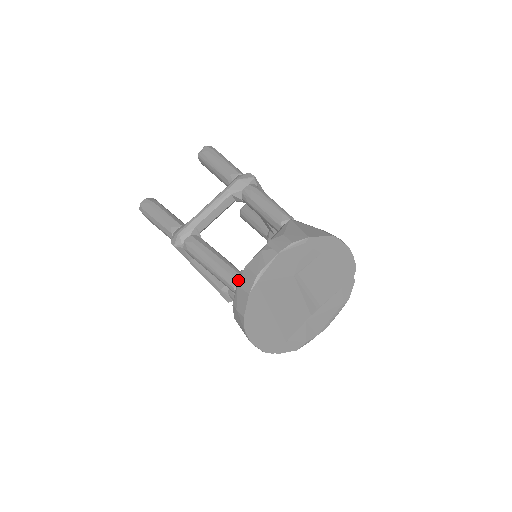
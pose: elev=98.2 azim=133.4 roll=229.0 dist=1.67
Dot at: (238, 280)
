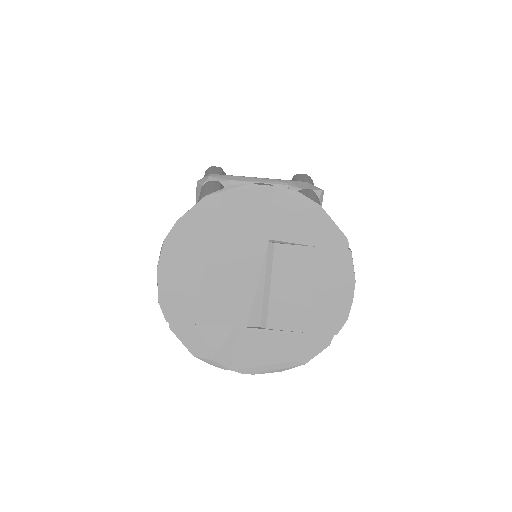
Dot at: occluded
